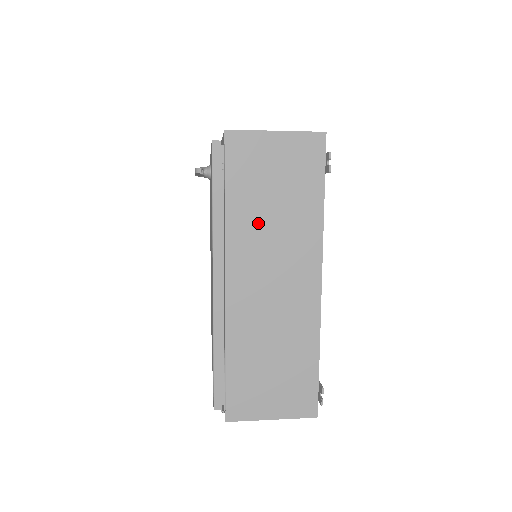
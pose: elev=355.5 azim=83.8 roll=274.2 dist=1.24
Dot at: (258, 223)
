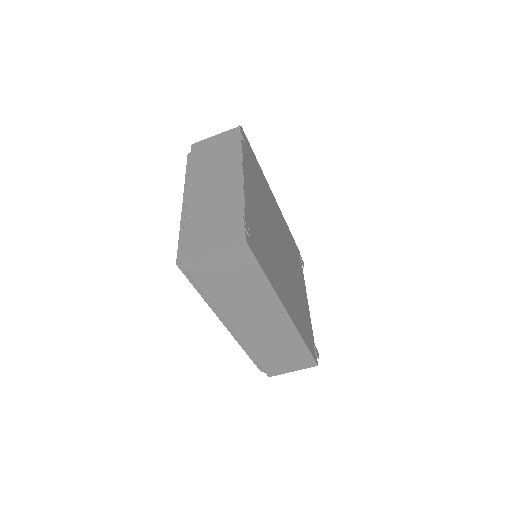
Dot at: (206, 166)
